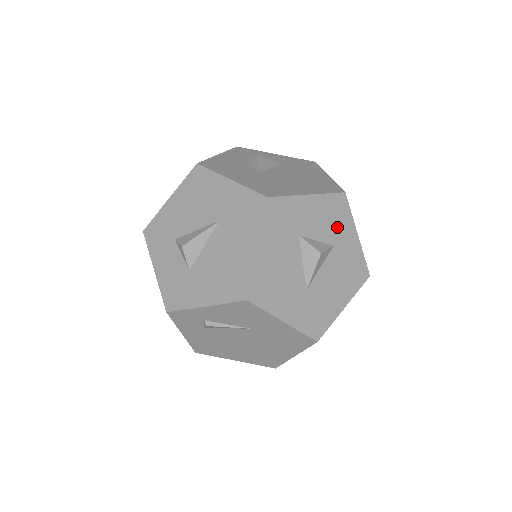
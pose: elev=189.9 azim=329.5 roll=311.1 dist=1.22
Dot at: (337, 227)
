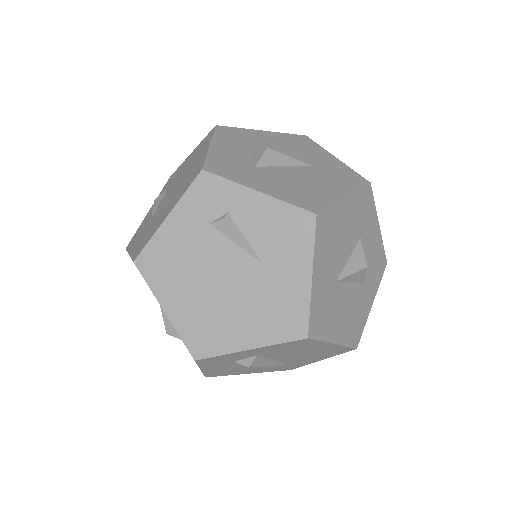
Dot at: (372, 275)
